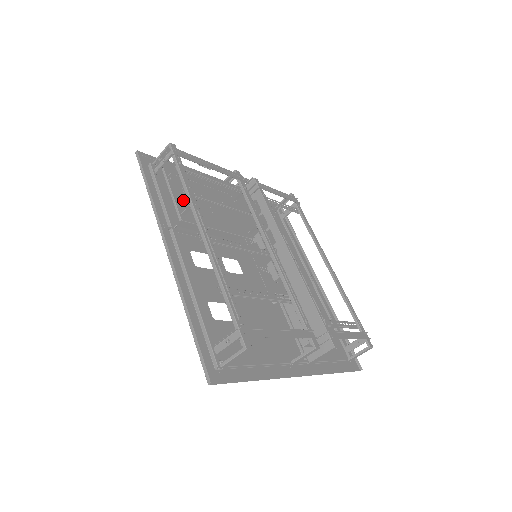
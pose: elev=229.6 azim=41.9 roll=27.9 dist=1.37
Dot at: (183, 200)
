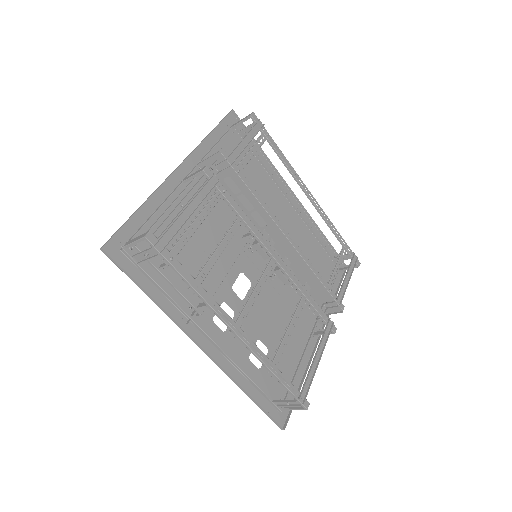
Dot at: occluded
